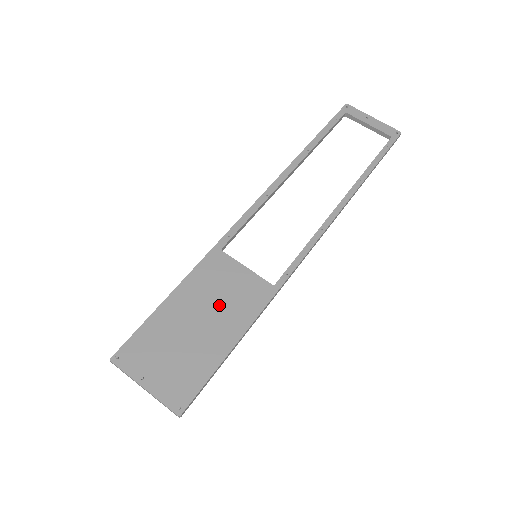
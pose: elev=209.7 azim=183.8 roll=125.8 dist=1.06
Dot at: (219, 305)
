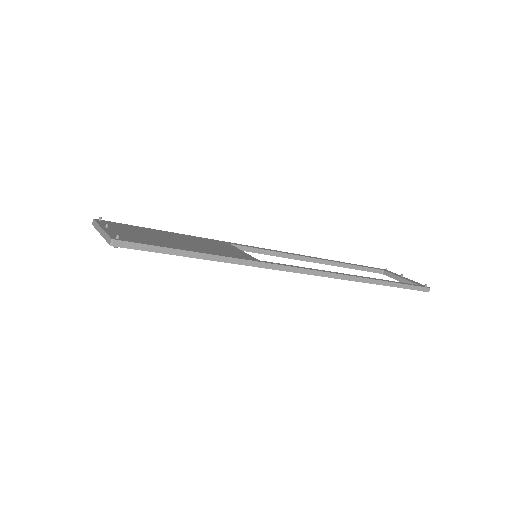
Dot at: (204, 245)
